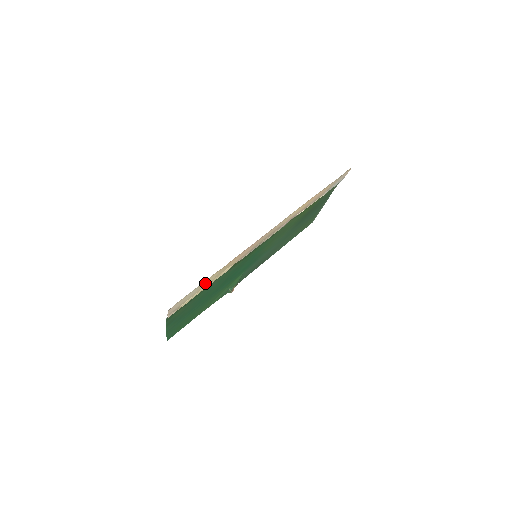
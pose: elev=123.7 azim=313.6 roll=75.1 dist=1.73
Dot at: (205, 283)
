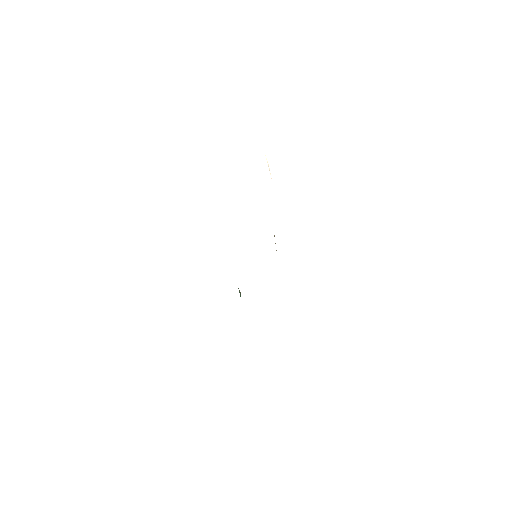
Dot at: occluded
